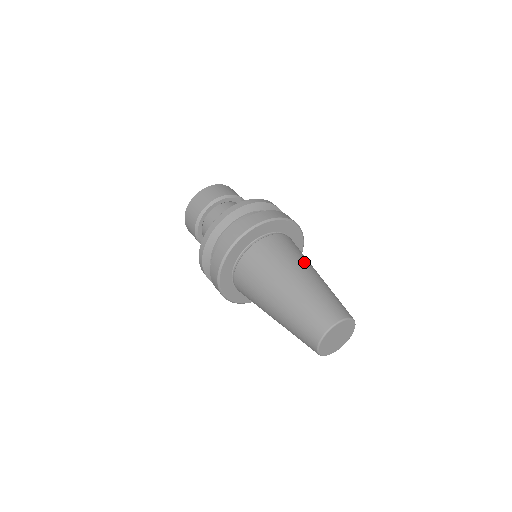
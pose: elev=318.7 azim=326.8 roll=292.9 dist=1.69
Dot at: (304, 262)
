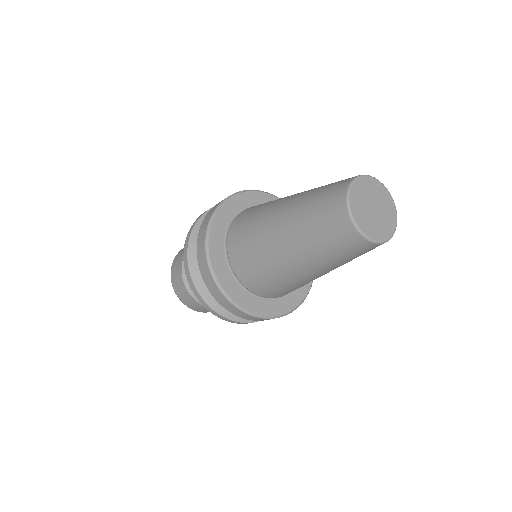
Dot at: occluded
